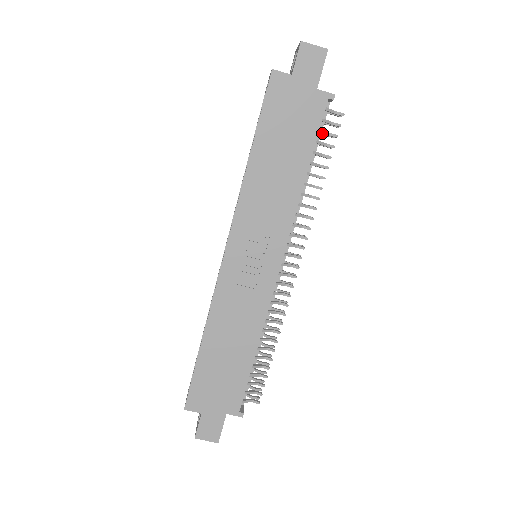
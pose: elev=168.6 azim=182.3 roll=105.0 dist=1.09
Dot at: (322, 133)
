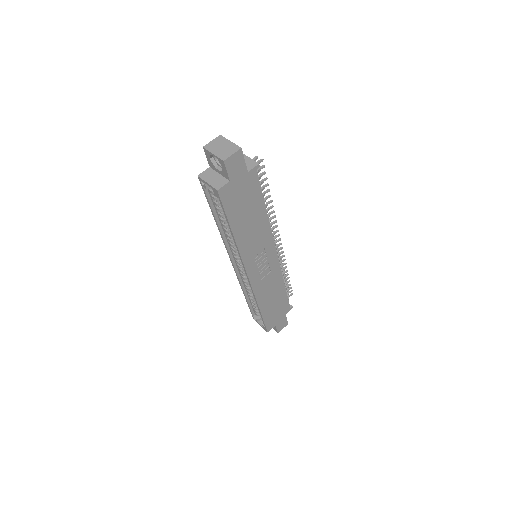
Dot at: occluded
